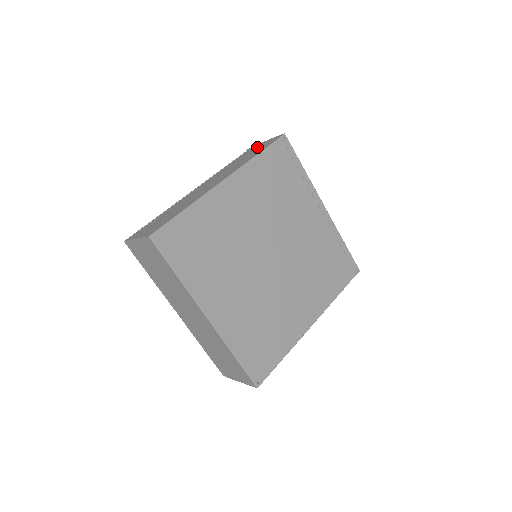
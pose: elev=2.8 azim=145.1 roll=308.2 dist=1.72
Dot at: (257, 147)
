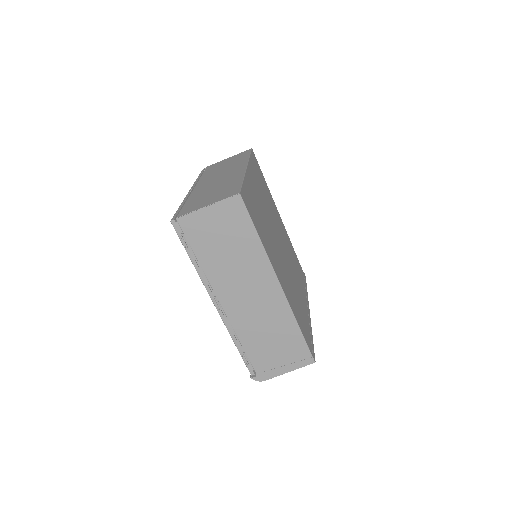
Dot at: occluded
